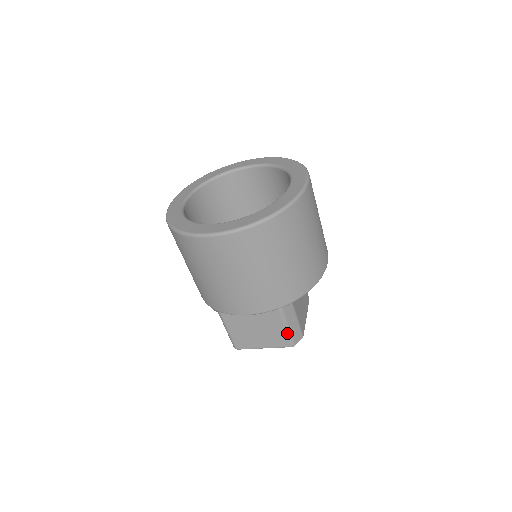
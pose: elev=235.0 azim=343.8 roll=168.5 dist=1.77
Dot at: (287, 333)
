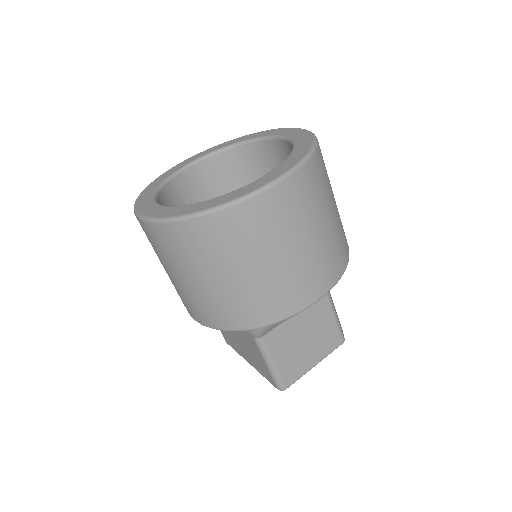
Dot at: (337, 324)
